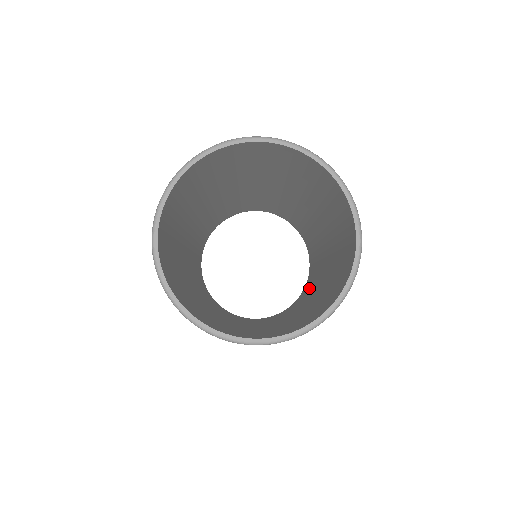
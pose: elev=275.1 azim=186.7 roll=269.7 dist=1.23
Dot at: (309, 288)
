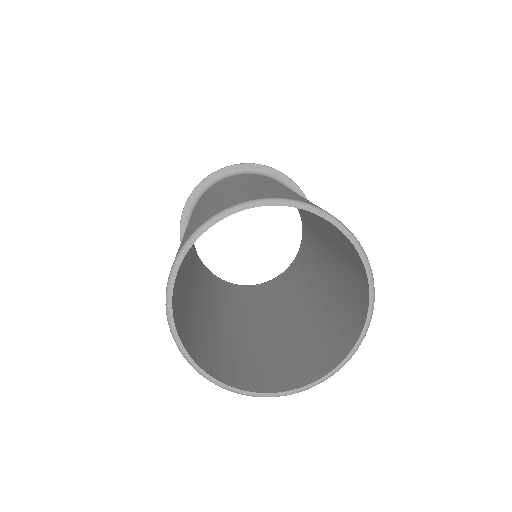
Dot at: (302, 272)
